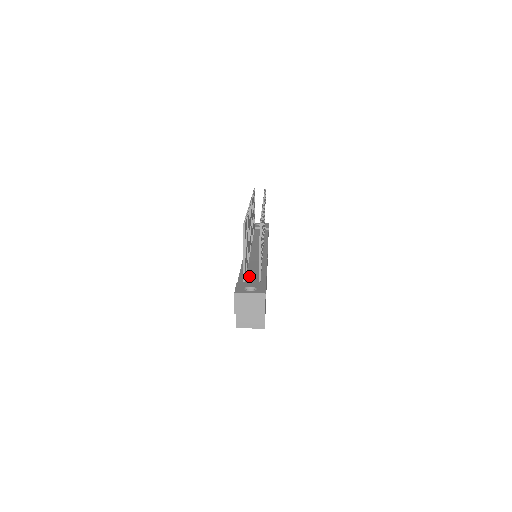
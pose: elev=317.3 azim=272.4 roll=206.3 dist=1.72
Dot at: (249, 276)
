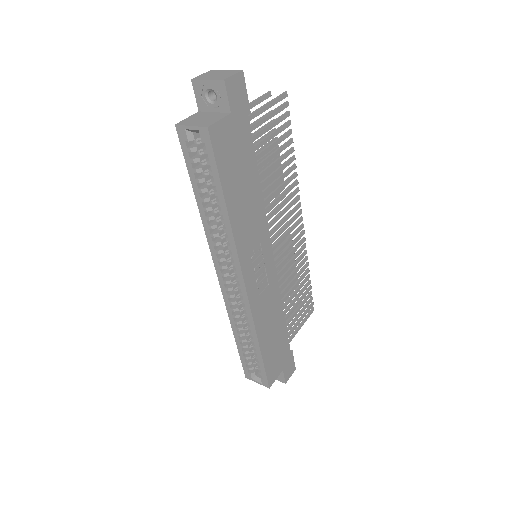
Dot at: occluded
